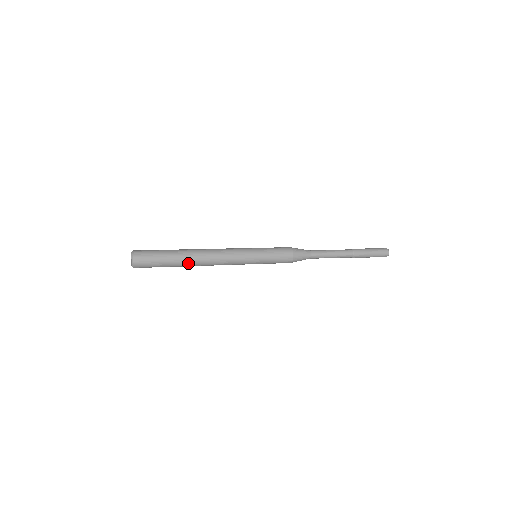
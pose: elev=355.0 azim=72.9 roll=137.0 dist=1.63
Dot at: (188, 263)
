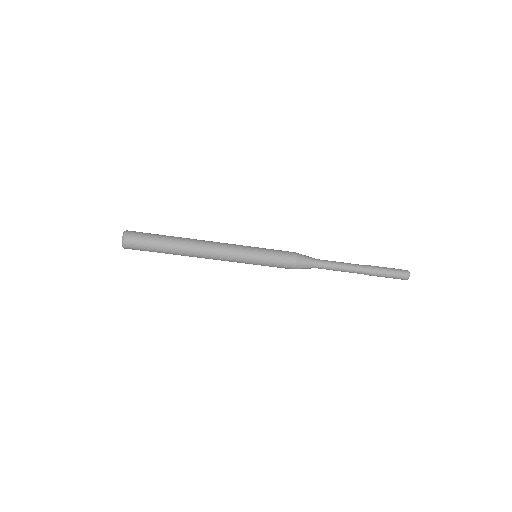
Dot at: (181, 243)
